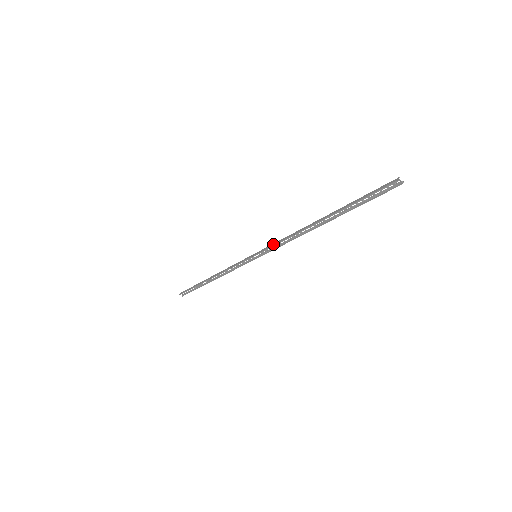
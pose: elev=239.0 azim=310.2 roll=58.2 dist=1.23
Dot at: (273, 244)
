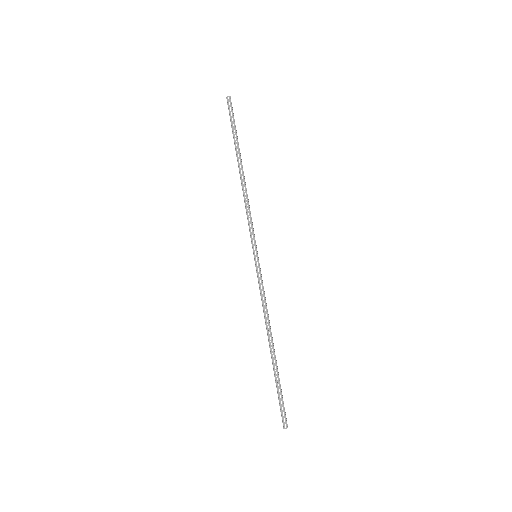
Dot at: occluded
